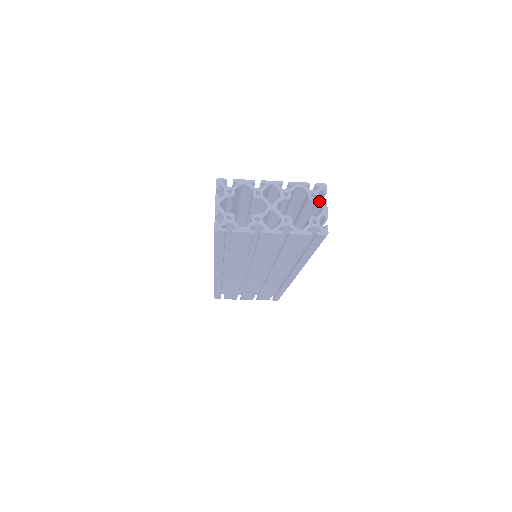
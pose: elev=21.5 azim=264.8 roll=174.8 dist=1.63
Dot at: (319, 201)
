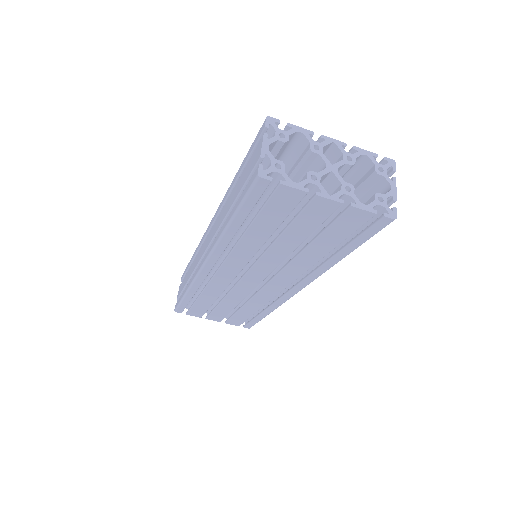
Dot at: (387, 178)
